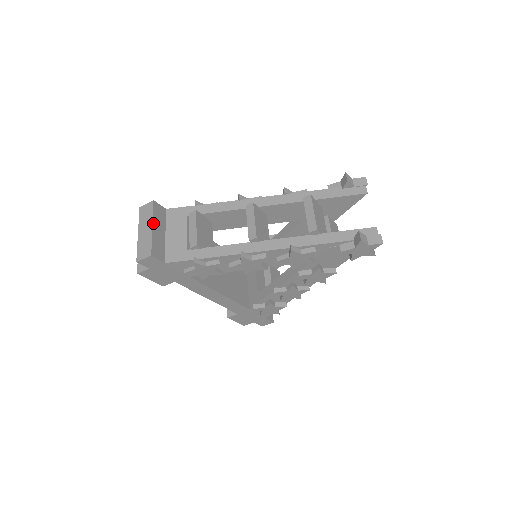
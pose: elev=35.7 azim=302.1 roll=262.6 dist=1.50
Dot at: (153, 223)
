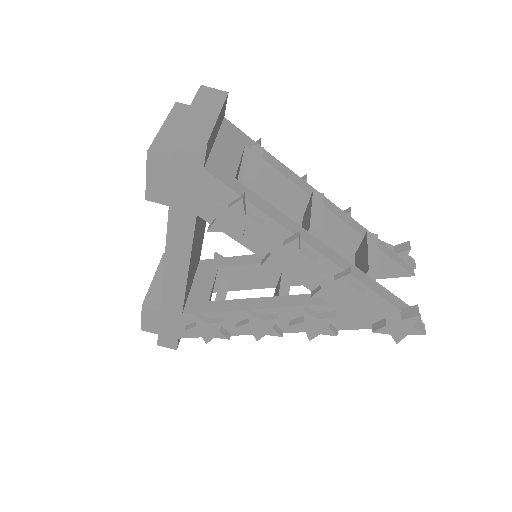
Dot at: (220, 113)
